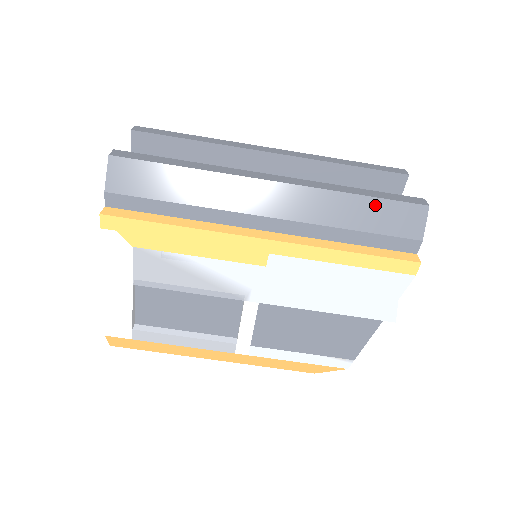
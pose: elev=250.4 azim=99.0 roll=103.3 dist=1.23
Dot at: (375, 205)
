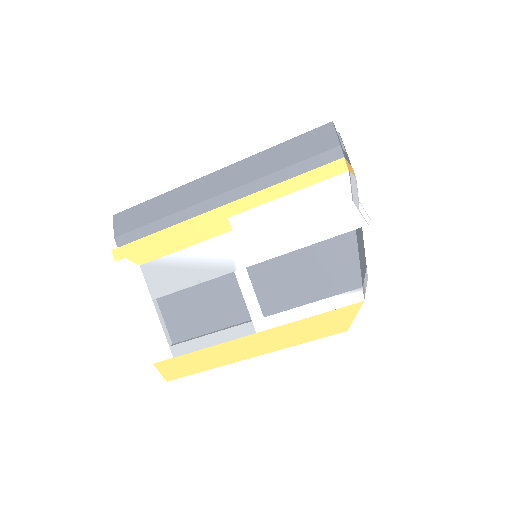
Dot at: (291, 145)
